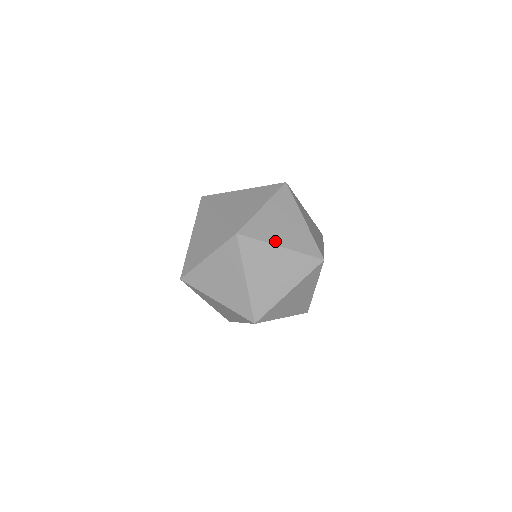
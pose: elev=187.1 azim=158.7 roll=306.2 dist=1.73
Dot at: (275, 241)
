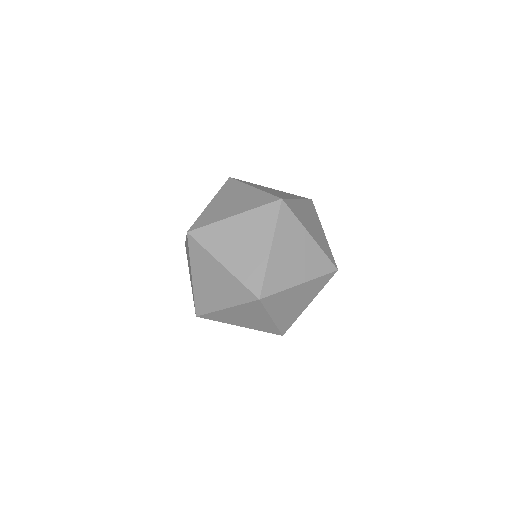
Dot at: (274, 314)
